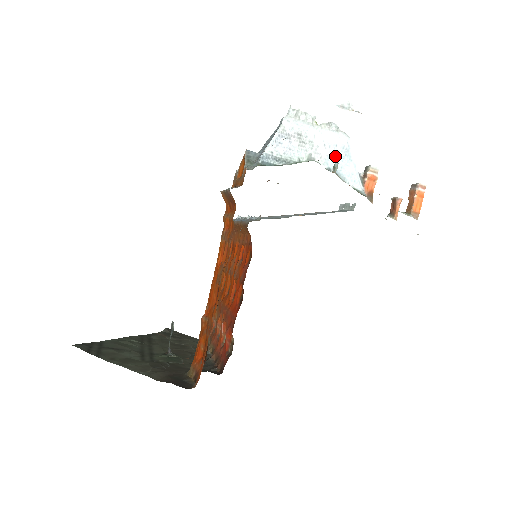
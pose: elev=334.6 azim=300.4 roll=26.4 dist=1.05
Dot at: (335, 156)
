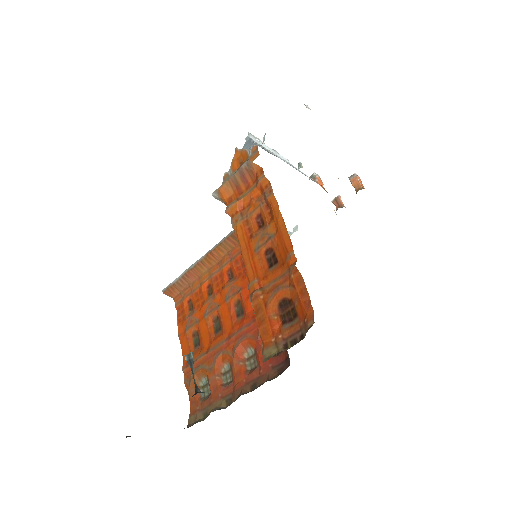
Dot at: (291, 165)
